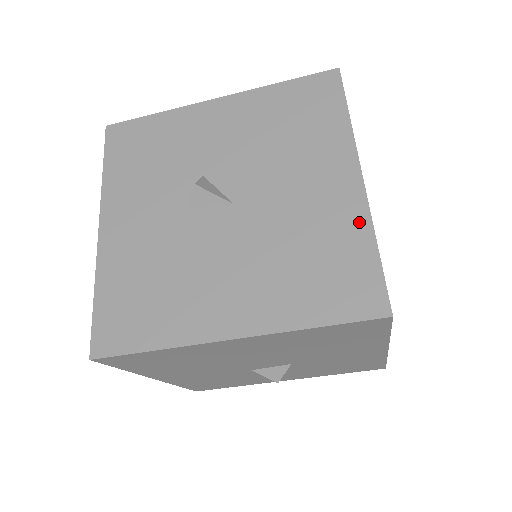
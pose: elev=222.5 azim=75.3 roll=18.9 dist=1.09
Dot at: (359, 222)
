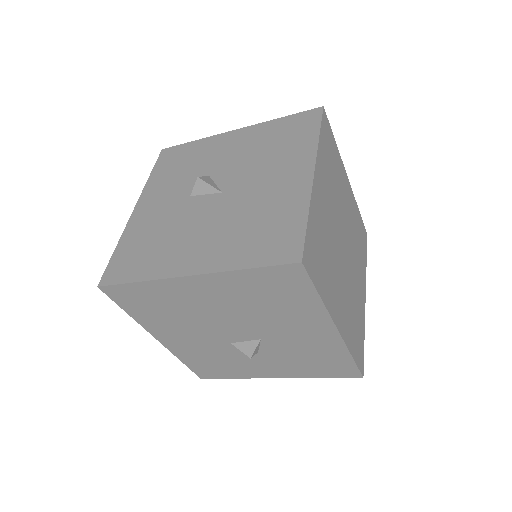
Dot at: (301, 202)
